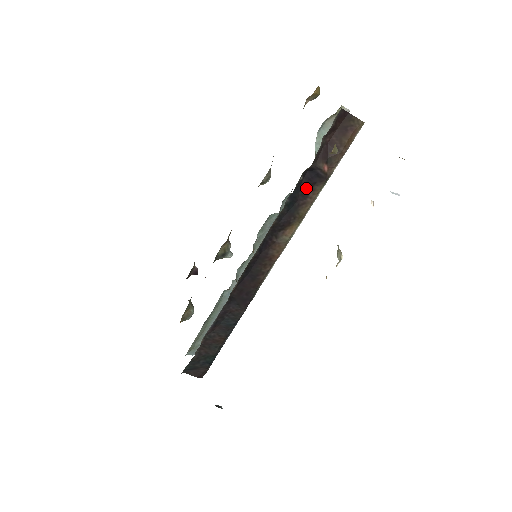
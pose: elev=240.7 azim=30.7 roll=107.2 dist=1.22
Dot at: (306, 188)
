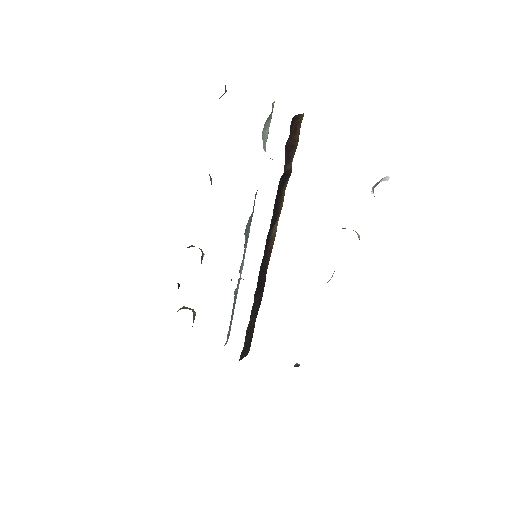
Dot at: (280, 189)
